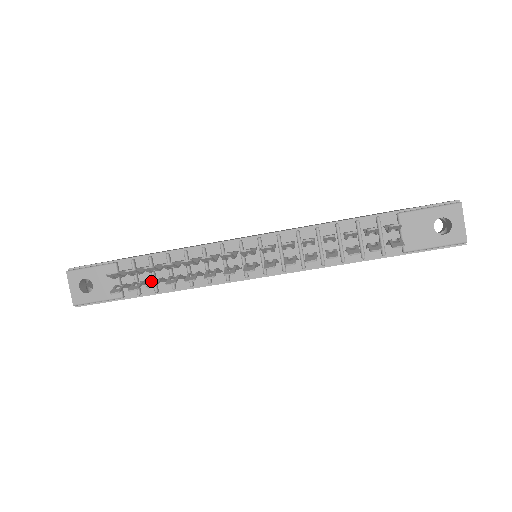
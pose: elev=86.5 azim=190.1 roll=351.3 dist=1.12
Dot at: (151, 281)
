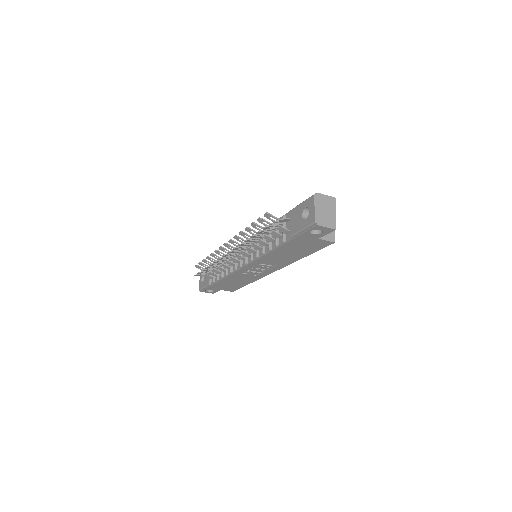
Dot at: occluded
